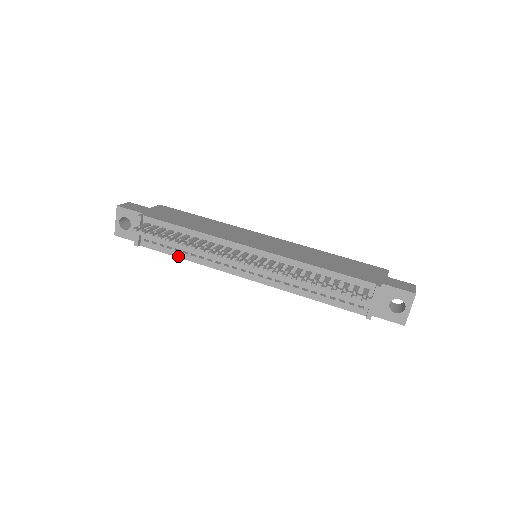
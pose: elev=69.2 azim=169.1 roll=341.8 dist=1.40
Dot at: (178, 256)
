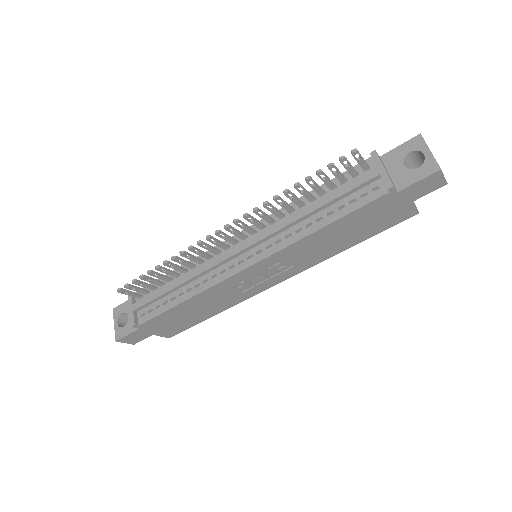
Dot at: (175, 304)
